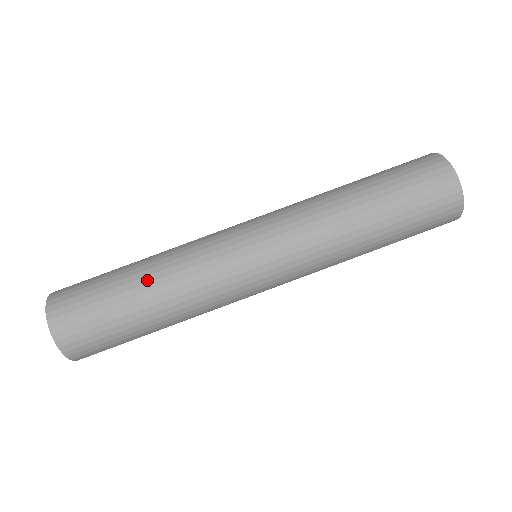
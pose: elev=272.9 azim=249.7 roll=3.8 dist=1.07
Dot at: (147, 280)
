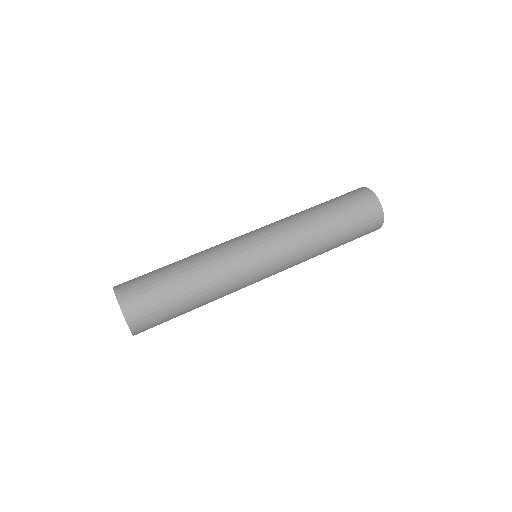
Dot at: (189, 272)
